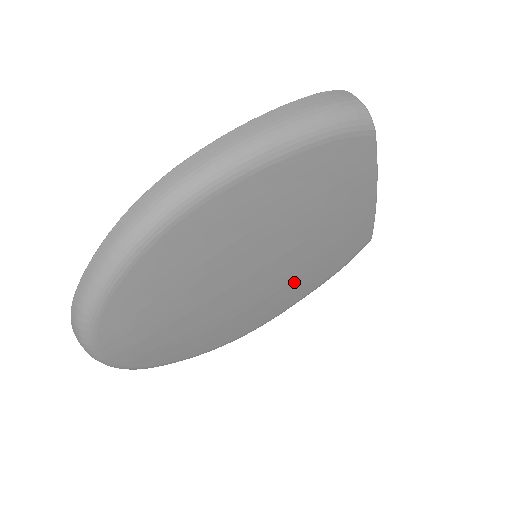
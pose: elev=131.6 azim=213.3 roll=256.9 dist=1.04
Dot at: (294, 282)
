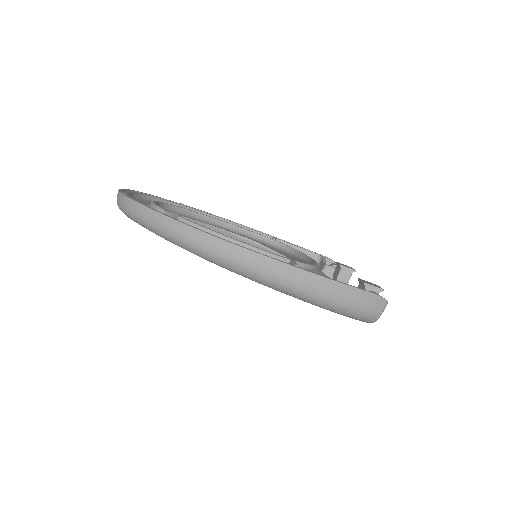
Dot at: occluded
